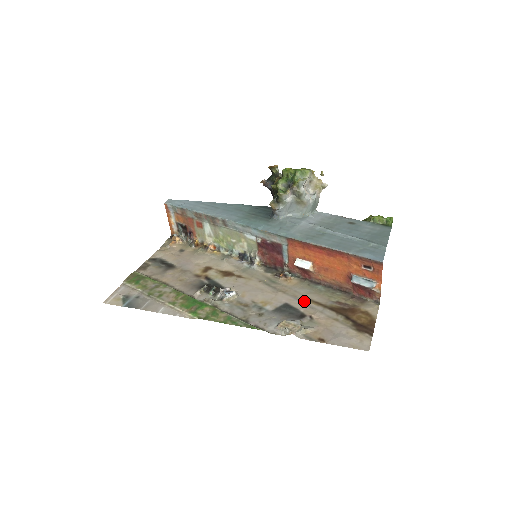
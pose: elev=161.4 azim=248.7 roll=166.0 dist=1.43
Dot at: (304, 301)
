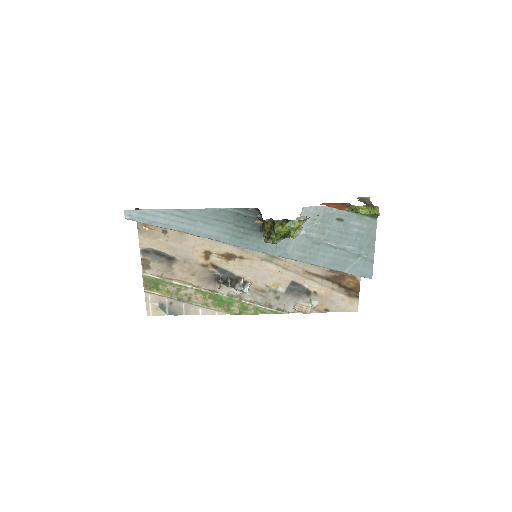
Dot at: (305, 276)
